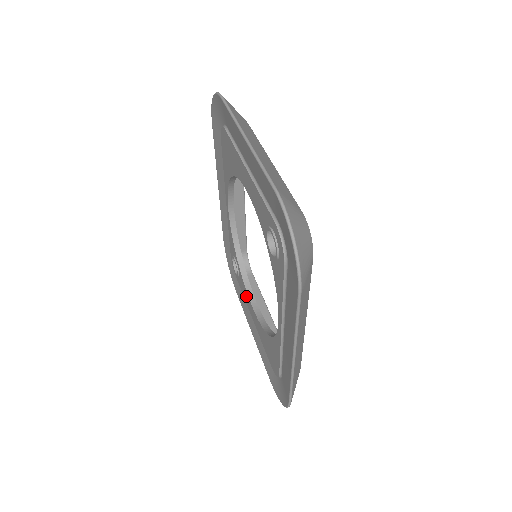
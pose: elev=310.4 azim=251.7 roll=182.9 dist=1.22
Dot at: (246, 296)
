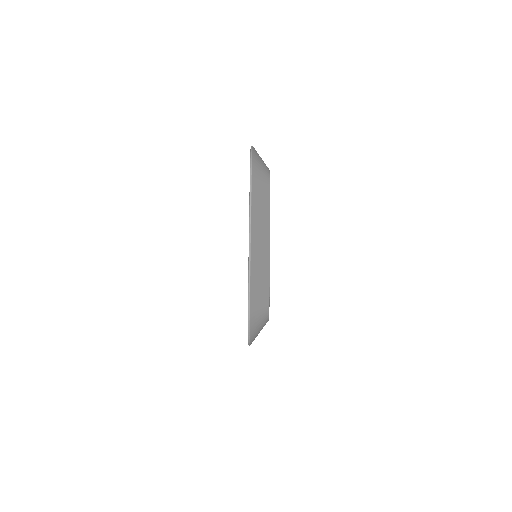
Dot at: occluded
